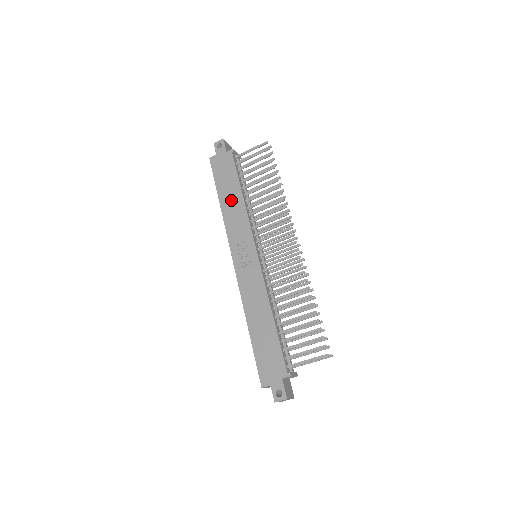
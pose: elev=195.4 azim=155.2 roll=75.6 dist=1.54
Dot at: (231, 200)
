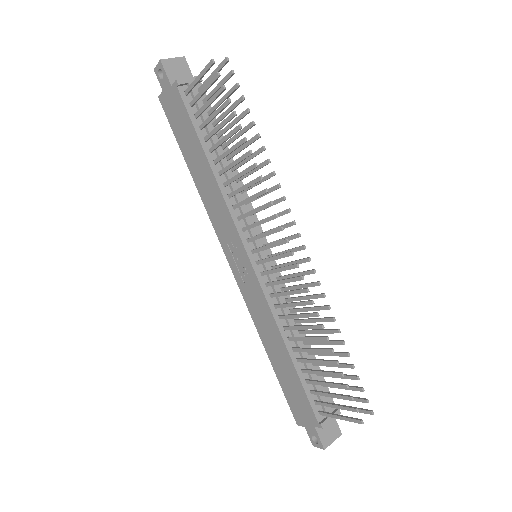
Dot at: (201, 173)
